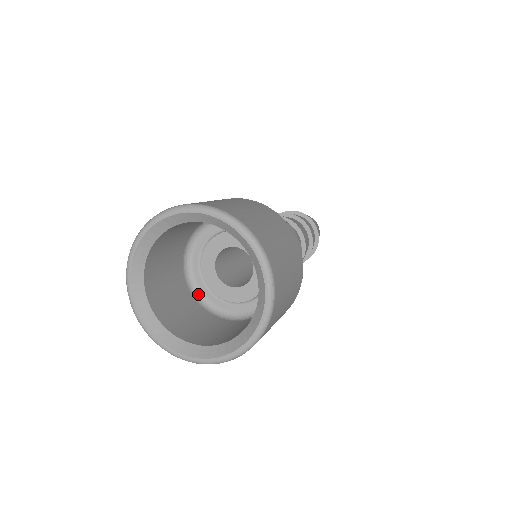
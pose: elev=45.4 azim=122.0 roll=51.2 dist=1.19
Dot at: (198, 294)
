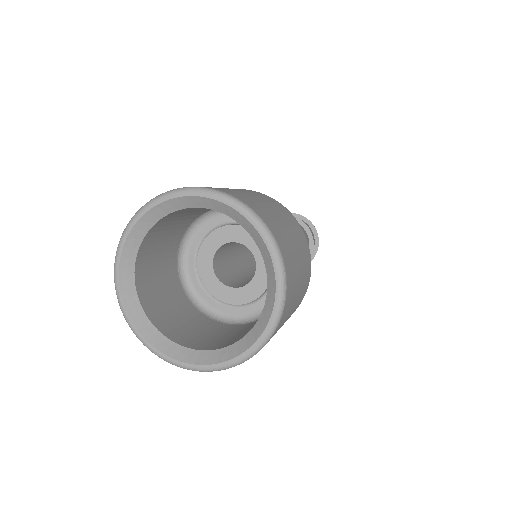
Dot at: (210, 312)
